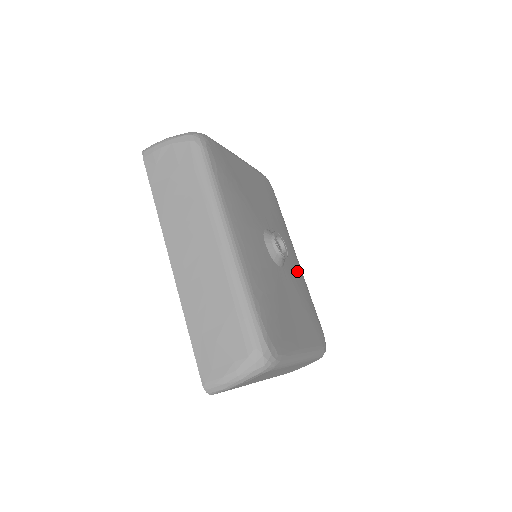
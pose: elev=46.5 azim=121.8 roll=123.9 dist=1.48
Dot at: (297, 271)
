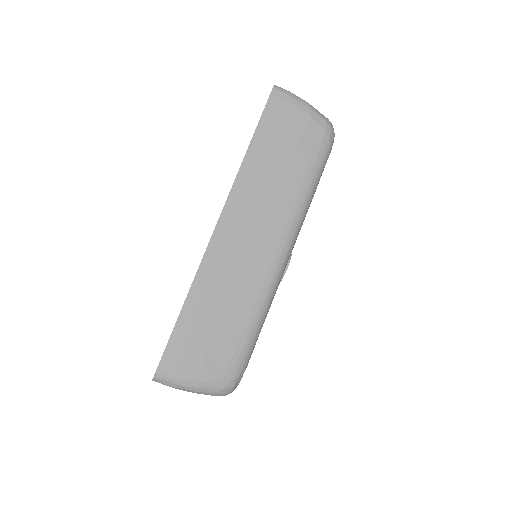
Dot at: occluded
